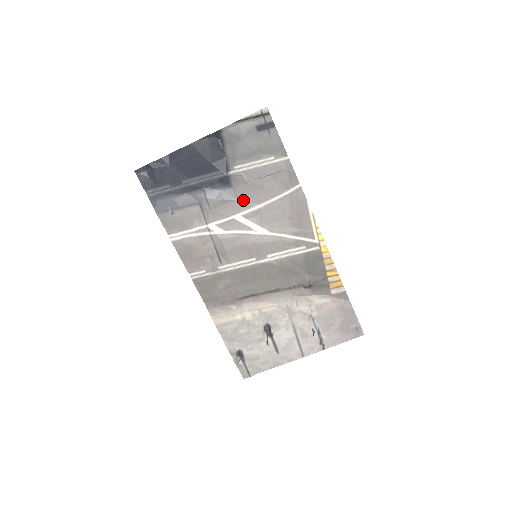
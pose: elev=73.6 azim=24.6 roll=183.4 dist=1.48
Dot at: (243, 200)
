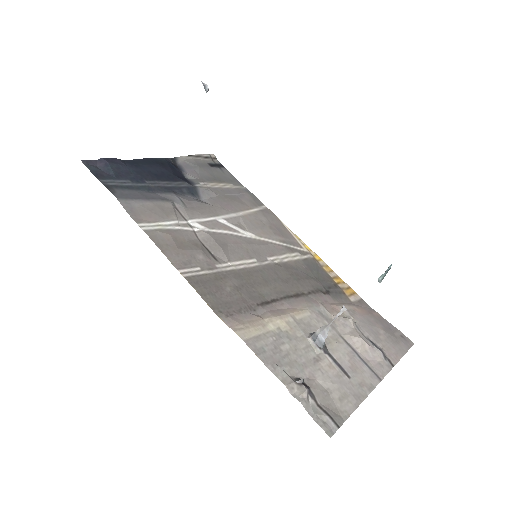
Dot at: (219, 207)
